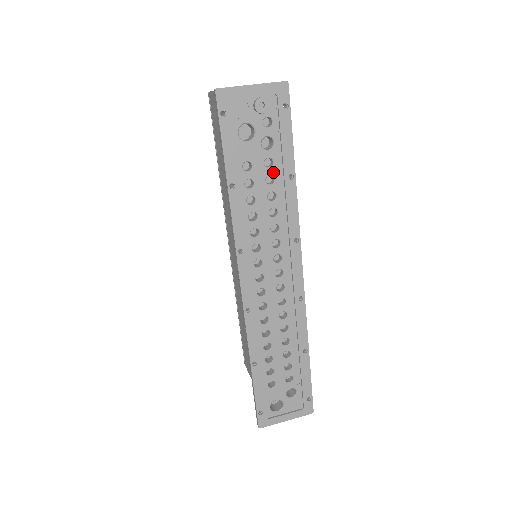
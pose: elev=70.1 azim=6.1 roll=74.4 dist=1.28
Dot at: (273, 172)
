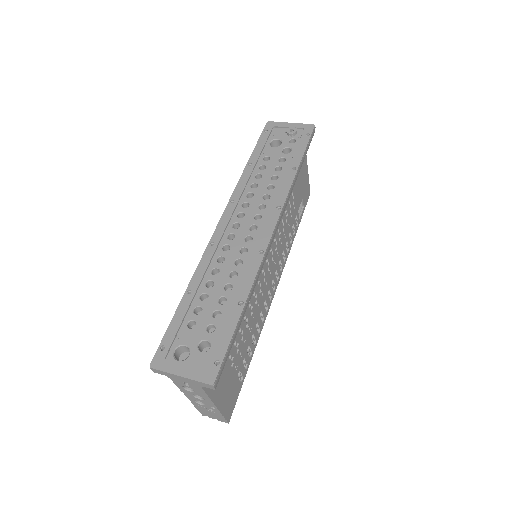
Dot at: (283, 165)
